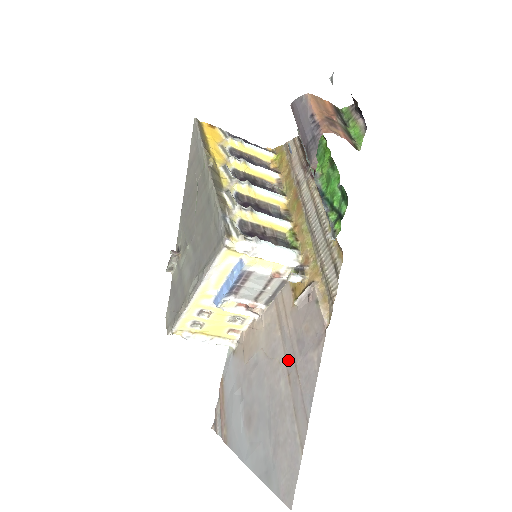
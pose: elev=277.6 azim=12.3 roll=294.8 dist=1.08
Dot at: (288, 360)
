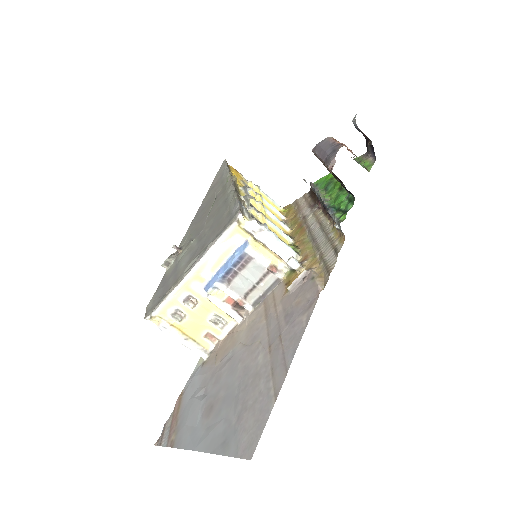
Dot at: (271, 335)
